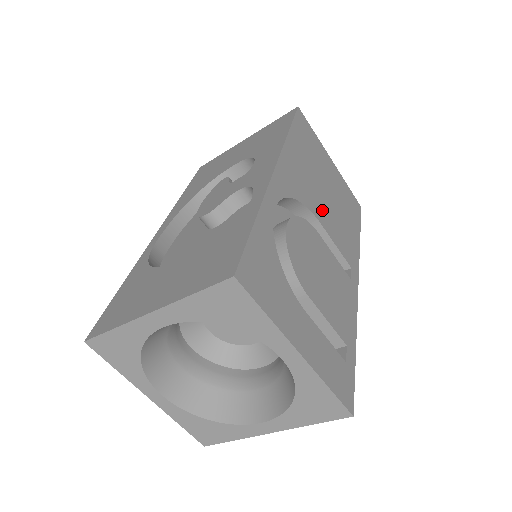
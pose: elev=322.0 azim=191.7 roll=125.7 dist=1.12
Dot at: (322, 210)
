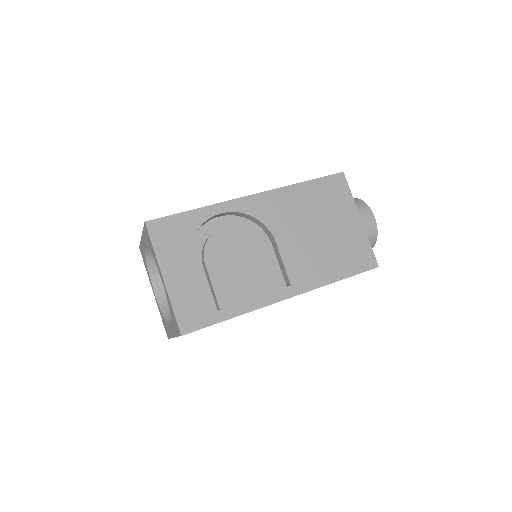
Dot at: (291, 238)
